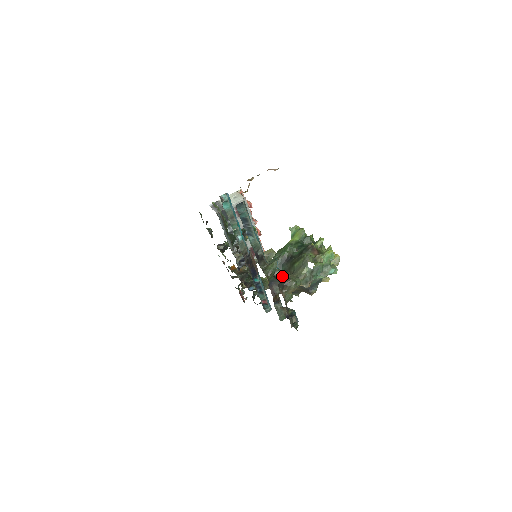
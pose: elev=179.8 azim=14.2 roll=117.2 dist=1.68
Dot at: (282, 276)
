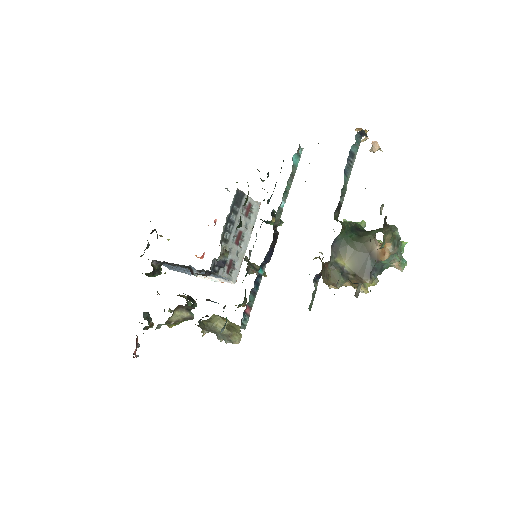
Dot at: occluded
